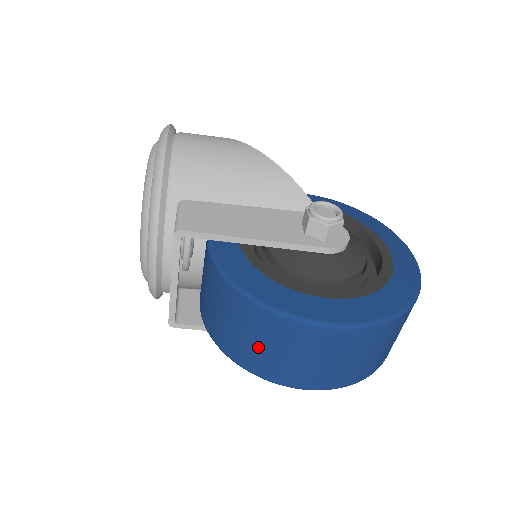
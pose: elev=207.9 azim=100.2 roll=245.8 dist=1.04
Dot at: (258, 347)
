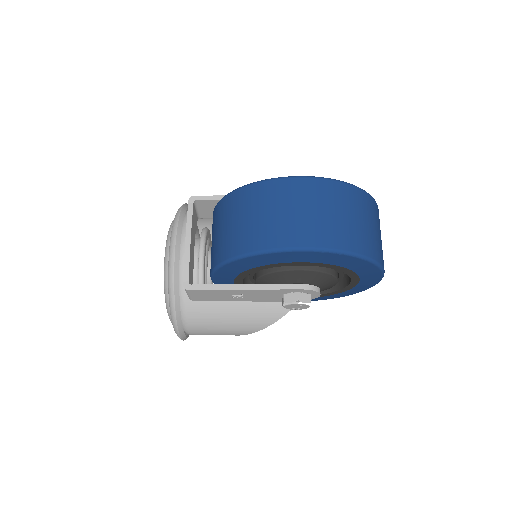
Dot at: (251, 221)
